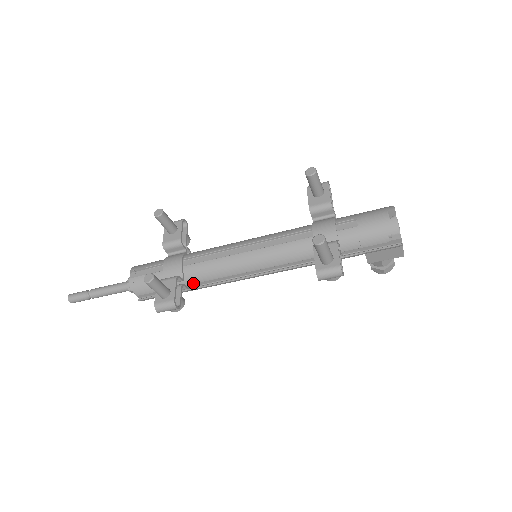
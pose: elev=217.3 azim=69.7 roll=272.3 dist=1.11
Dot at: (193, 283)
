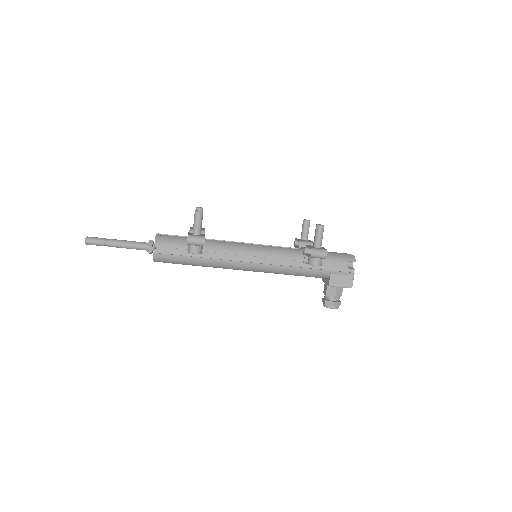
Dot at: (208, 251)
